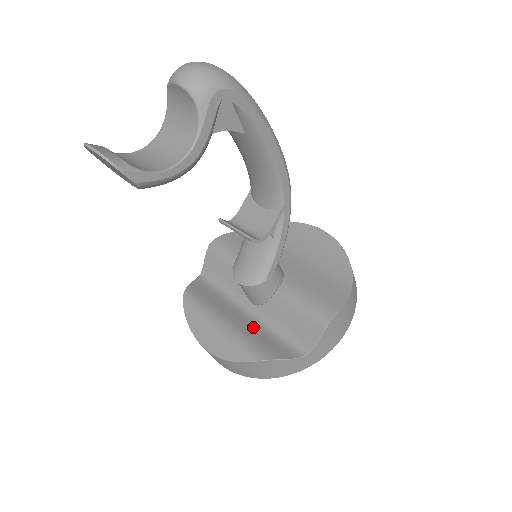
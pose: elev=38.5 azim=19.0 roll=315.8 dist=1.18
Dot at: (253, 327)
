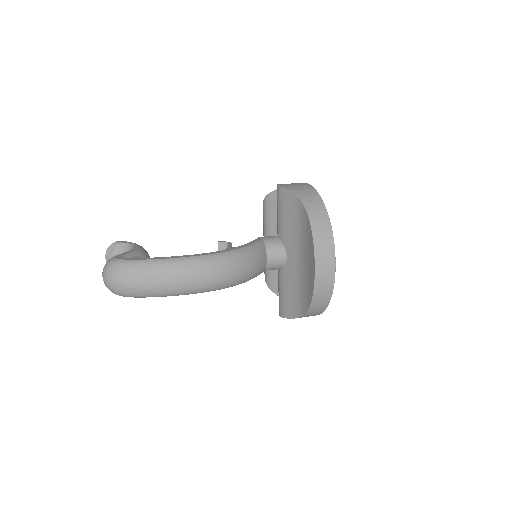
Dot at: occluded
